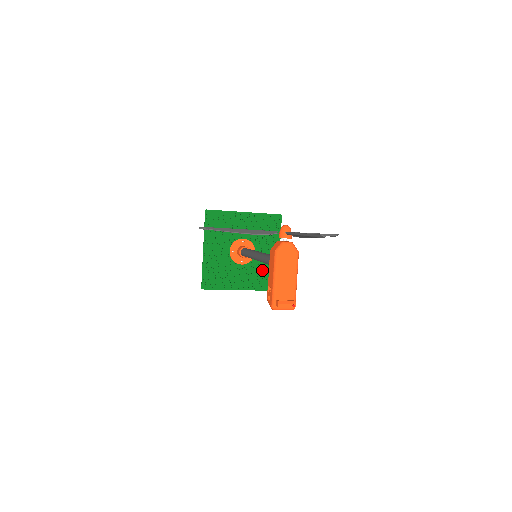
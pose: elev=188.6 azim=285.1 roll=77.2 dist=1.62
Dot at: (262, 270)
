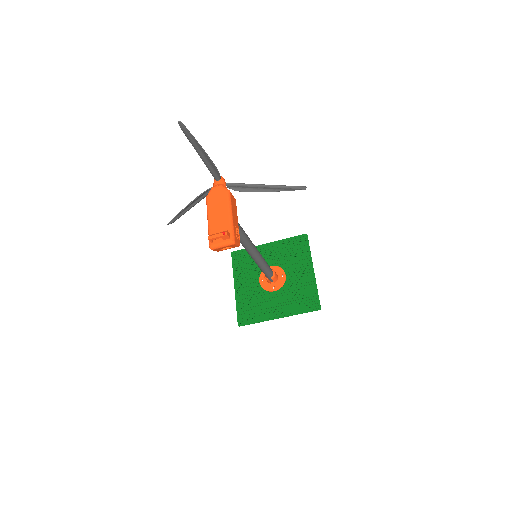
Dot at: (298, 292)
